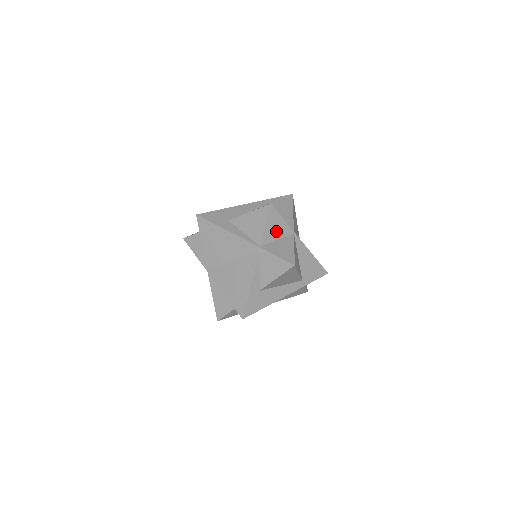
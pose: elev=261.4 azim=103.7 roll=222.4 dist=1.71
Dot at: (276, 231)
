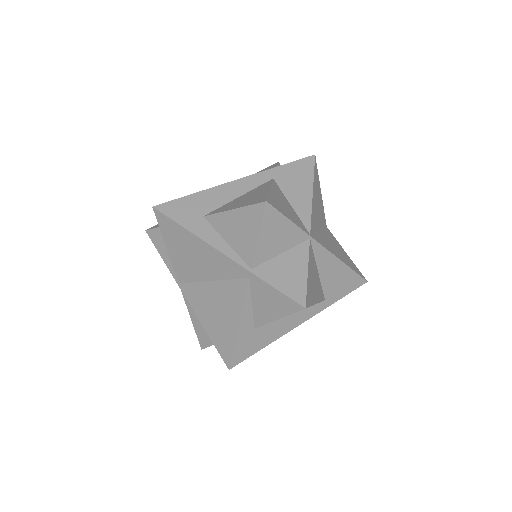
Dot at: (278, 241)
